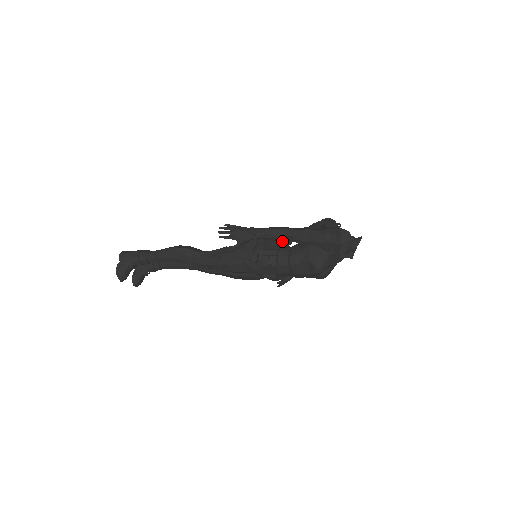
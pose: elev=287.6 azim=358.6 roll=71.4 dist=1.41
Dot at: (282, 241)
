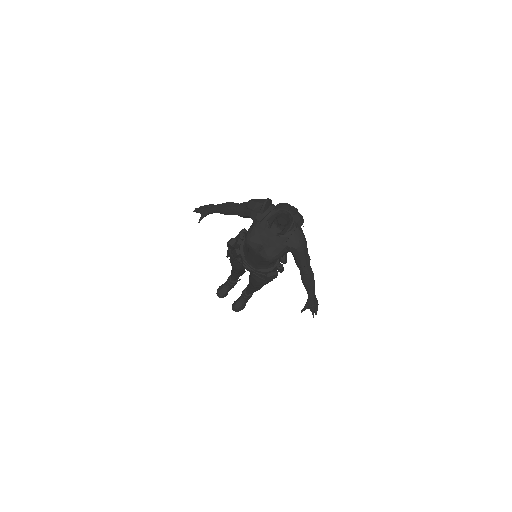
Dot at: (228, 214)
